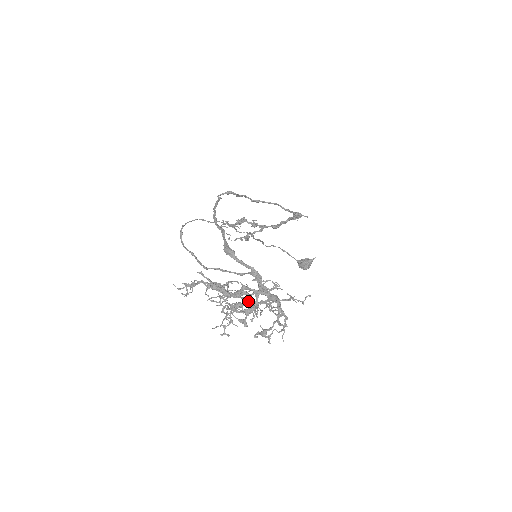
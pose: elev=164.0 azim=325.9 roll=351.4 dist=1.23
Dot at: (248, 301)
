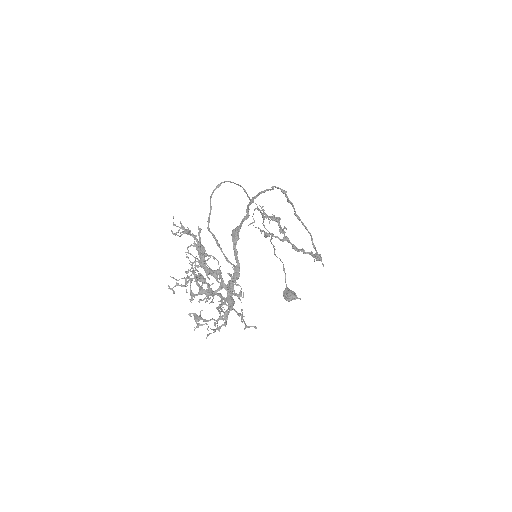
Dot at: (212, 284)
